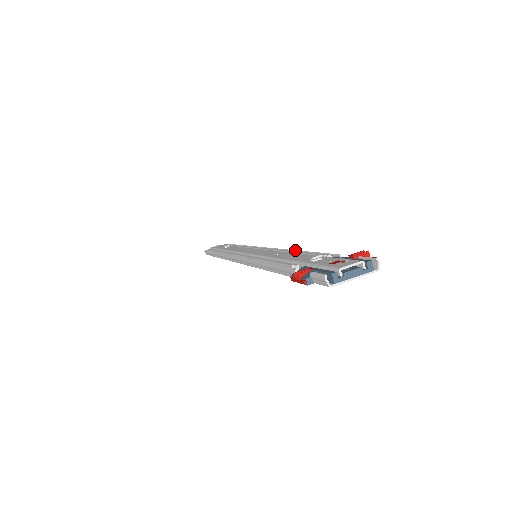
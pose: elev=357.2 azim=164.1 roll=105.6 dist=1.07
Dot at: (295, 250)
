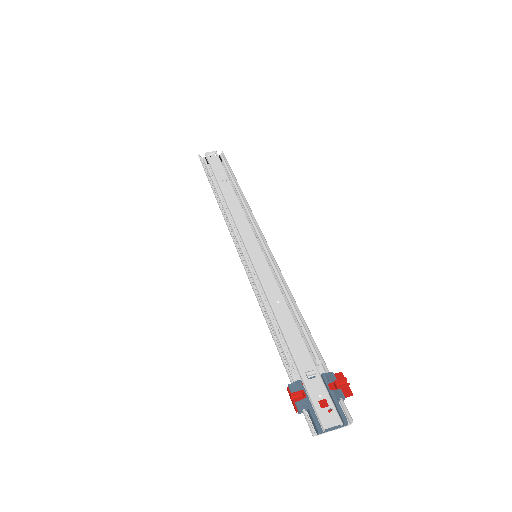
Dot at: (293, 299)
